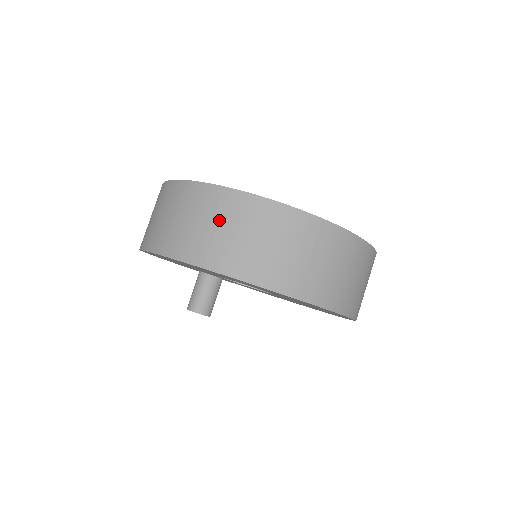
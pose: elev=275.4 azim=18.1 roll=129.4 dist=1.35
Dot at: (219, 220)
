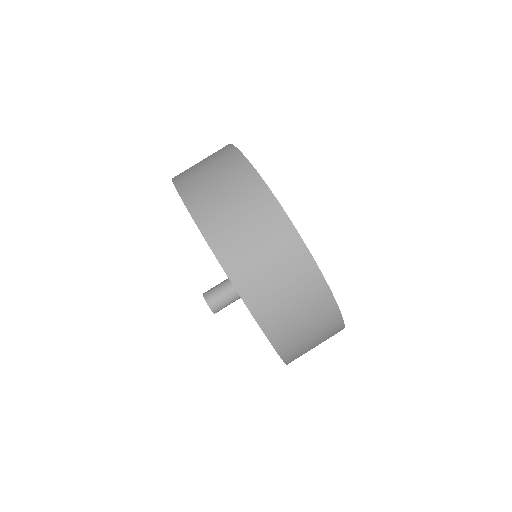
Dot at: occluded
